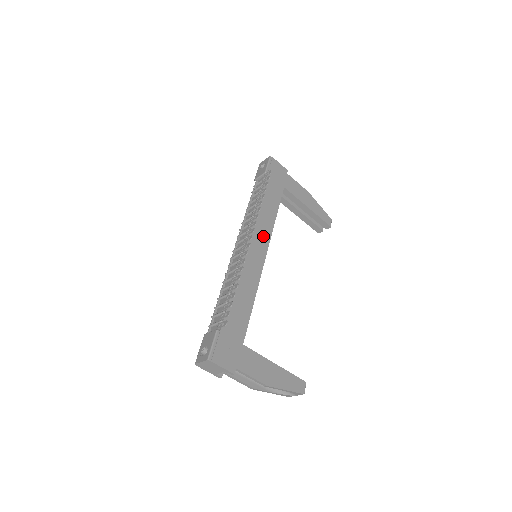
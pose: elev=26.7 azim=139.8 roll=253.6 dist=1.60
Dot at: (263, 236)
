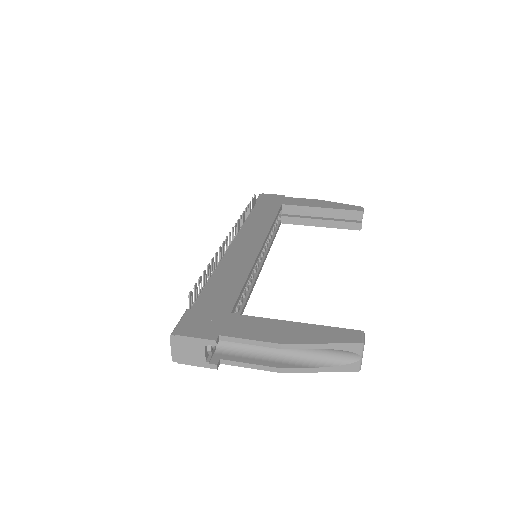
Dot at: (255, 235)
